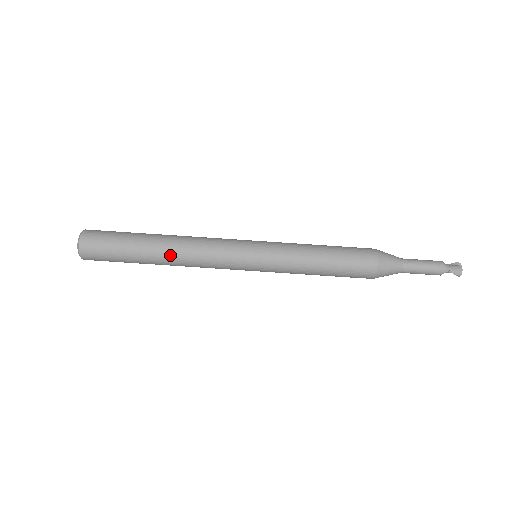
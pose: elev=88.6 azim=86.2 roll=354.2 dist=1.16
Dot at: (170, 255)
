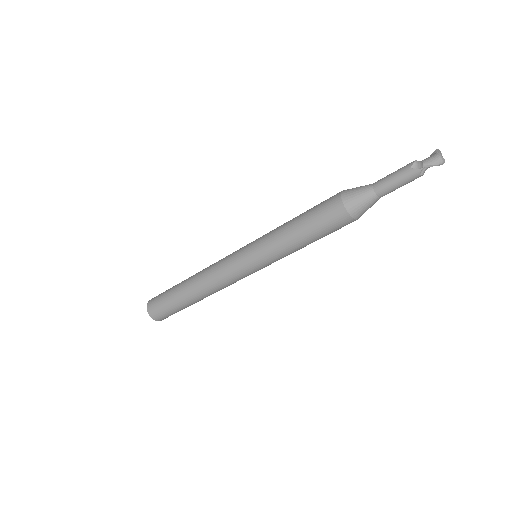
Dot at: (197, 290)
